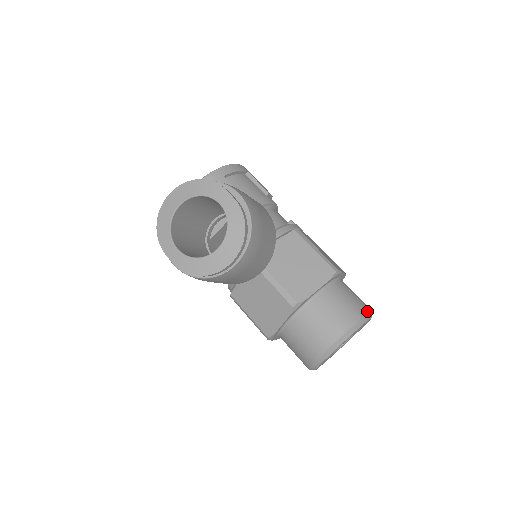
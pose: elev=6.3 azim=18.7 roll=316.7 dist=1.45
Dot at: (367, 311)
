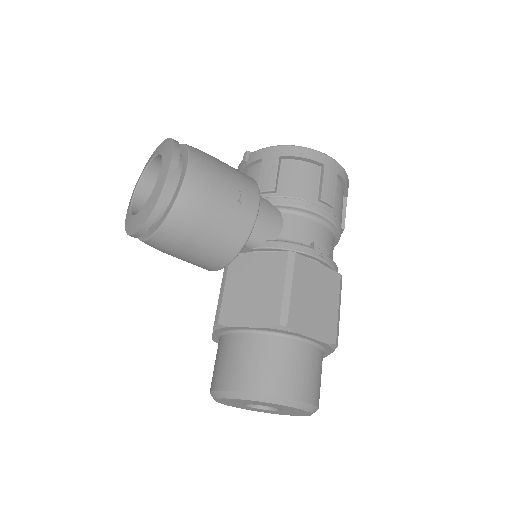
Dot at: (282, 394)
